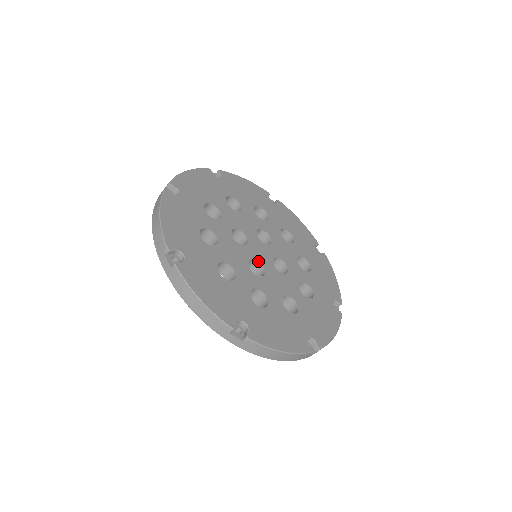
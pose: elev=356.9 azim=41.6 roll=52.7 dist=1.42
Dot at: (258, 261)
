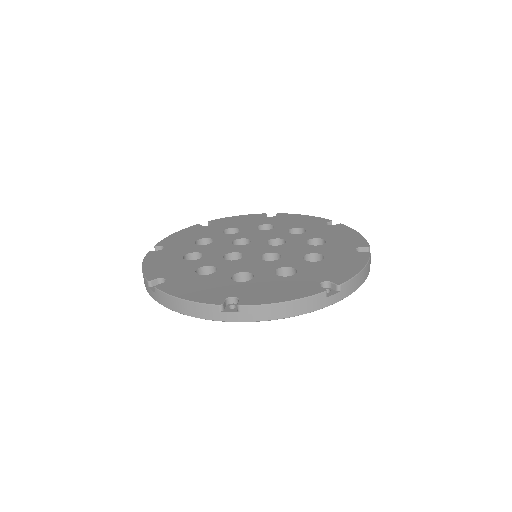
Dot at: (242, 253)
